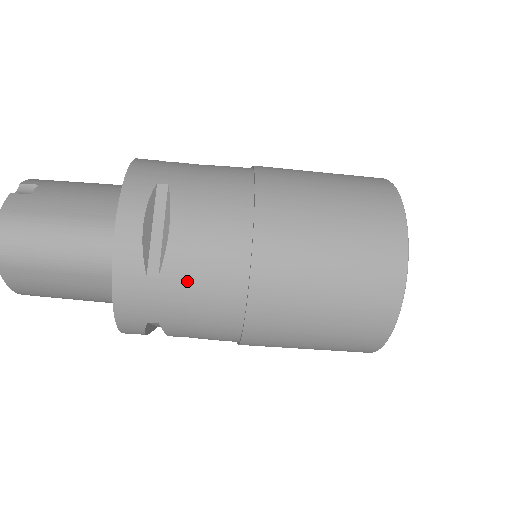
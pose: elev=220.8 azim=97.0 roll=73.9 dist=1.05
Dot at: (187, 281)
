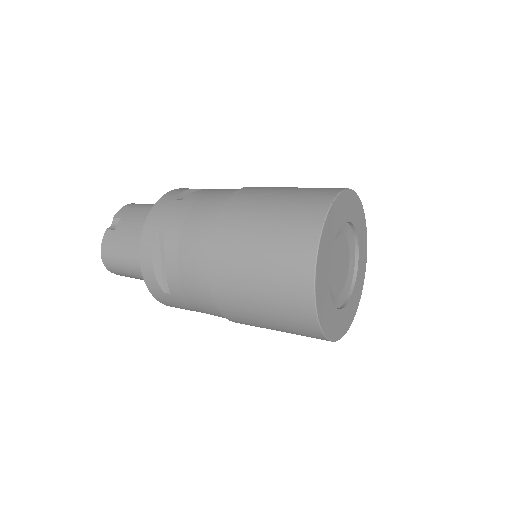
Dot at: (185, 297)
